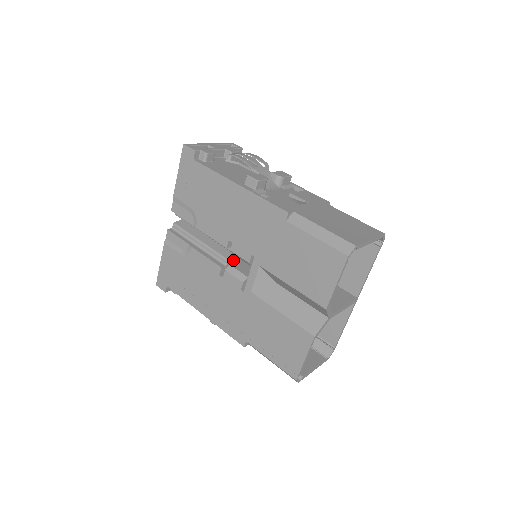
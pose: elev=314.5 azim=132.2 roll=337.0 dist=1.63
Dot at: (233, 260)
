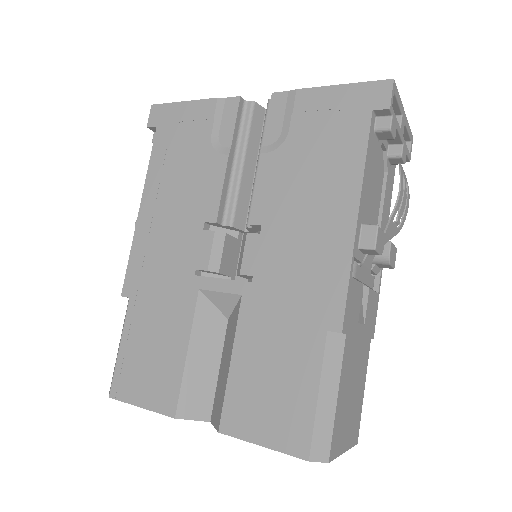
Dot at: (236, 229)
